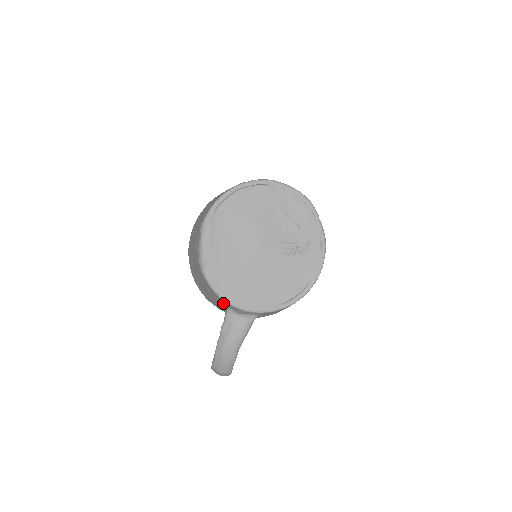
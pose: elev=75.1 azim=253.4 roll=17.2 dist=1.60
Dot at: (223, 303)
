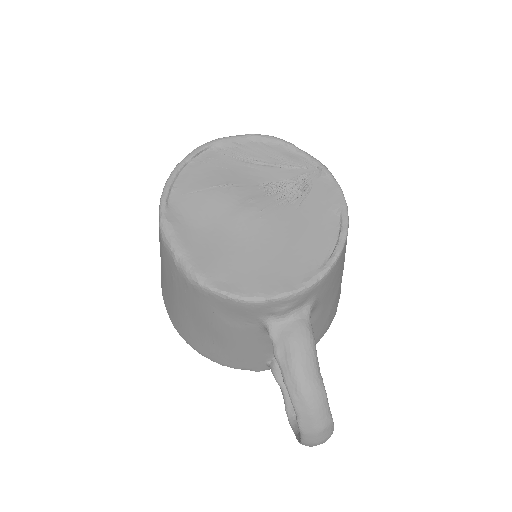
Dot at: (254, 320)
